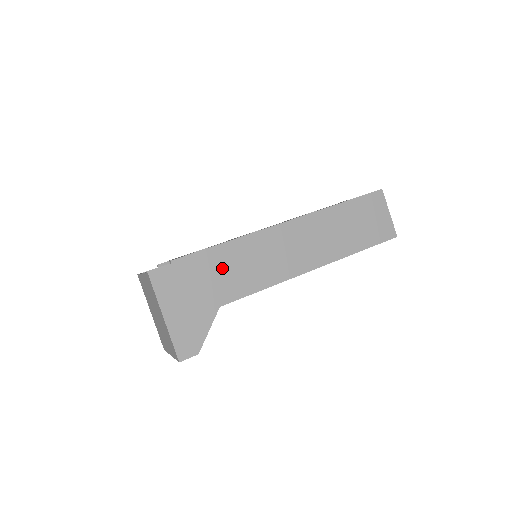
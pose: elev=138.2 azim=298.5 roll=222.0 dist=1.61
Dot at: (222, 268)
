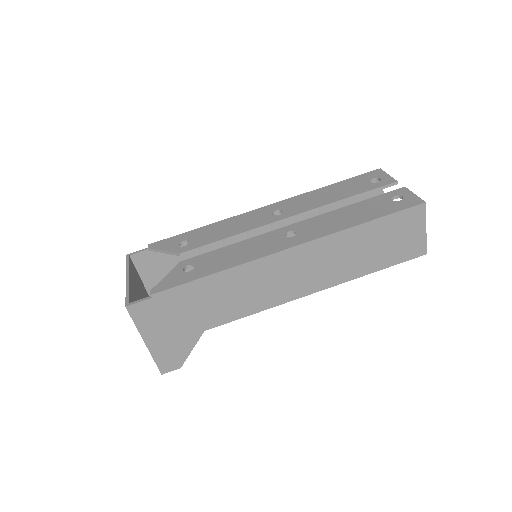
Dot at: (209, 298)
